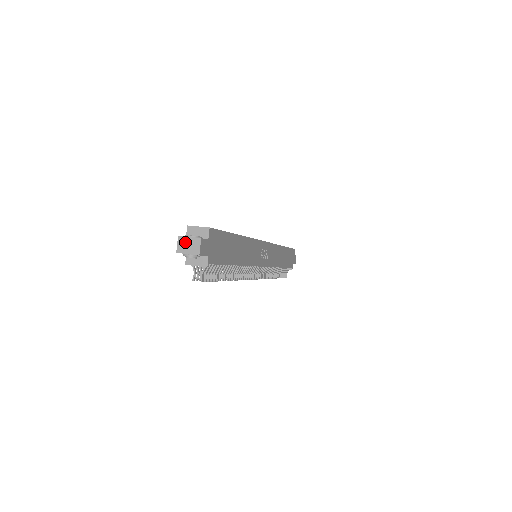
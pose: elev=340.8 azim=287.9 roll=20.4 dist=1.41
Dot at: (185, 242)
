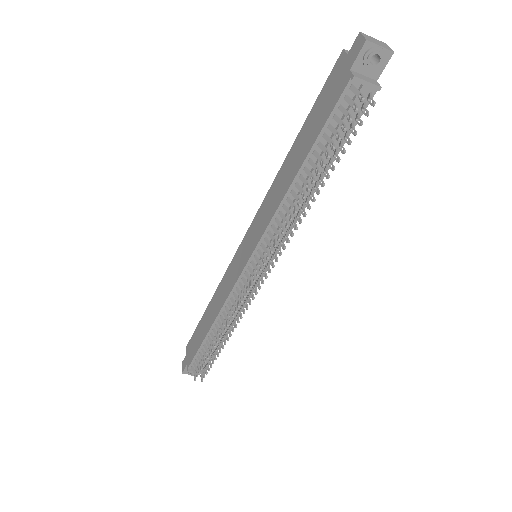
Dot at: (371, 38)
